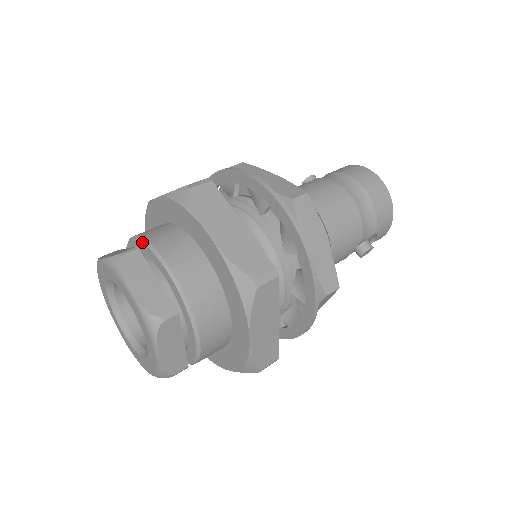
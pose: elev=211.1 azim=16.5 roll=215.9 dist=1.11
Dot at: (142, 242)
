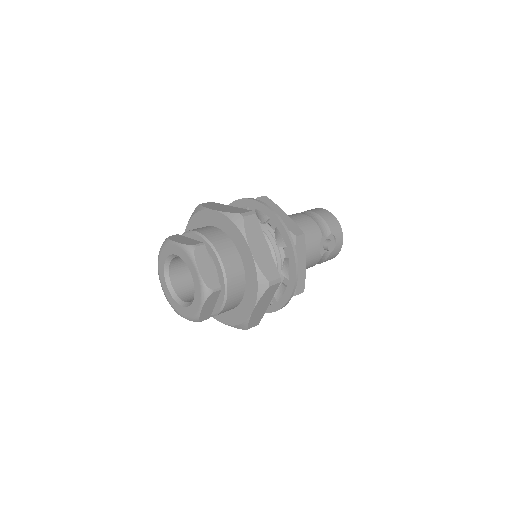
Dot at: occluded
